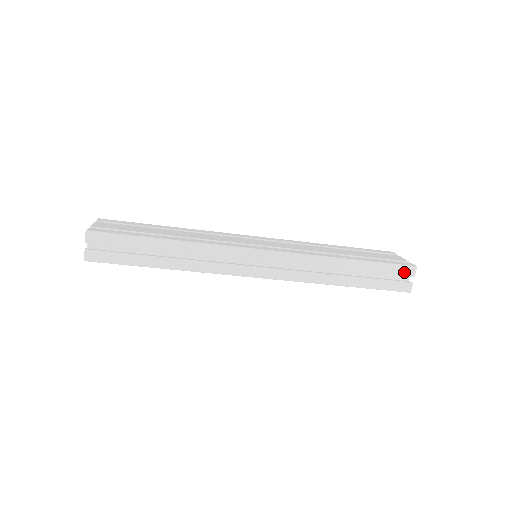
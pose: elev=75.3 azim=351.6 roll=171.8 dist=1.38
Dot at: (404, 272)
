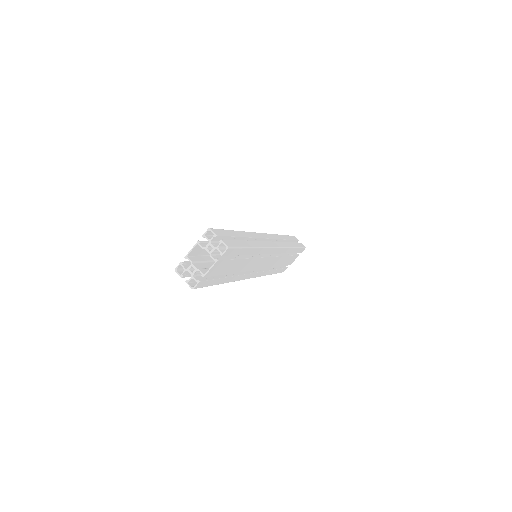
Dot at: (295, 238)
